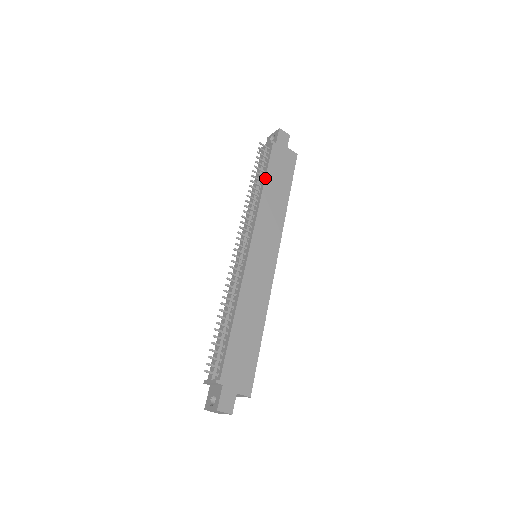
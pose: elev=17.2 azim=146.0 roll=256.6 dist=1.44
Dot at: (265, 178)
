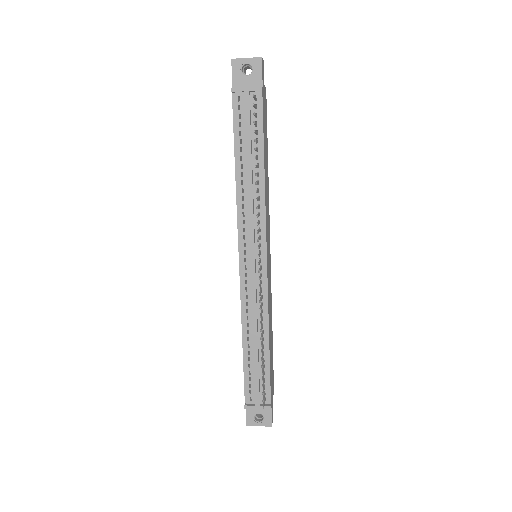
Dot at: (264, 155)
